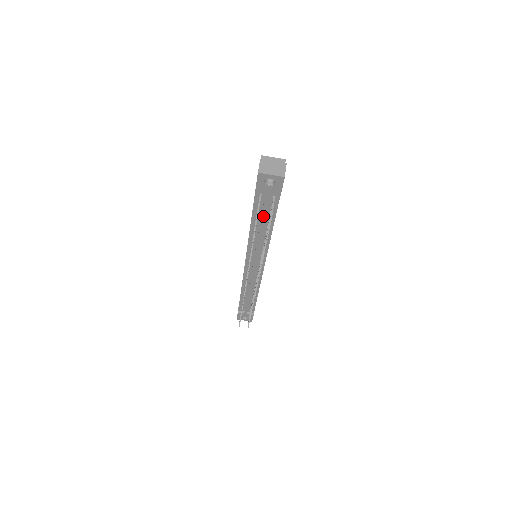
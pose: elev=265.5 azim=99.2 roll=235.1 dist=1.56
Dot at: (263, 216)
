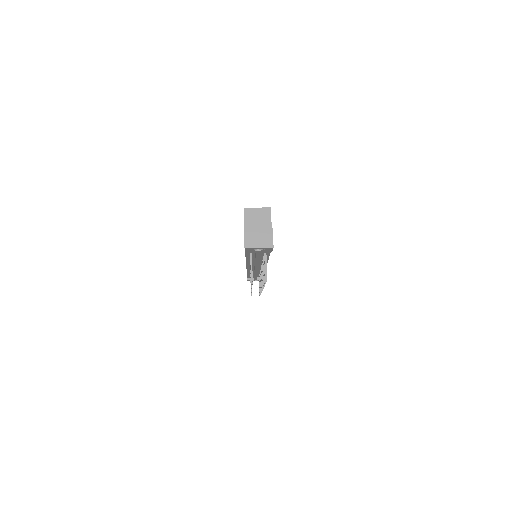
Dot at: (257, 258)
